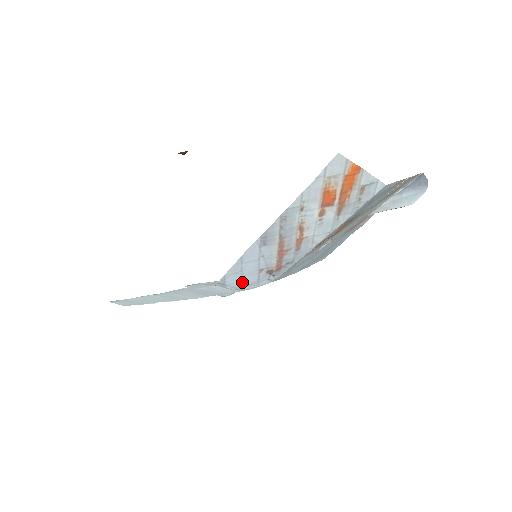
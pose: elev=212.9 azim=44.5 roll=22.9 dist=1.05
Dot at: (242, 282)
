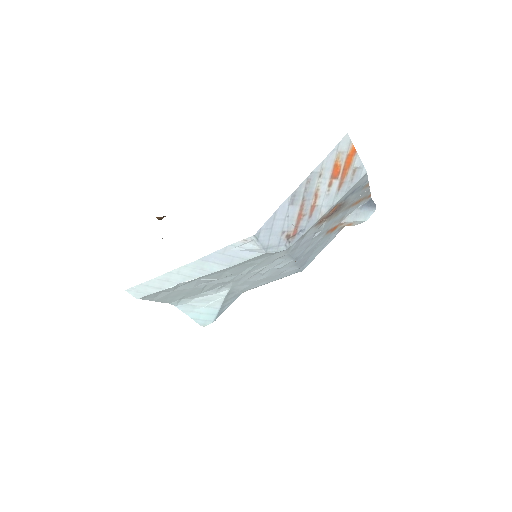
Dot at: (268, 242)
